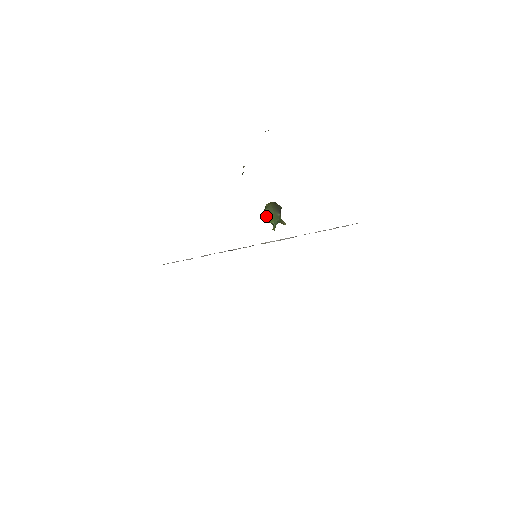
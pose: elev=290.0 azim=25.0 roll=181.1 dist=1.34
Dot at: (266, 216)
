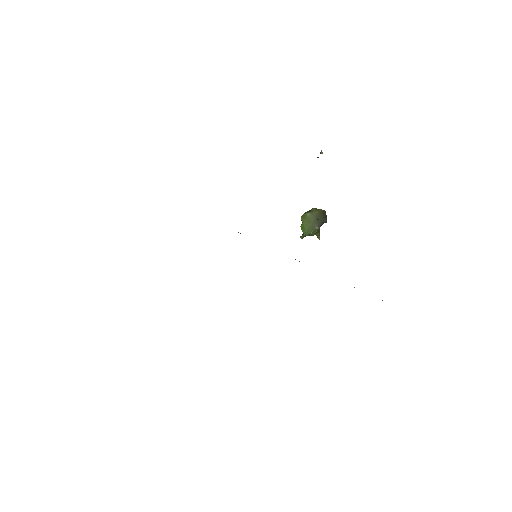
Dot at: (303, 220)
